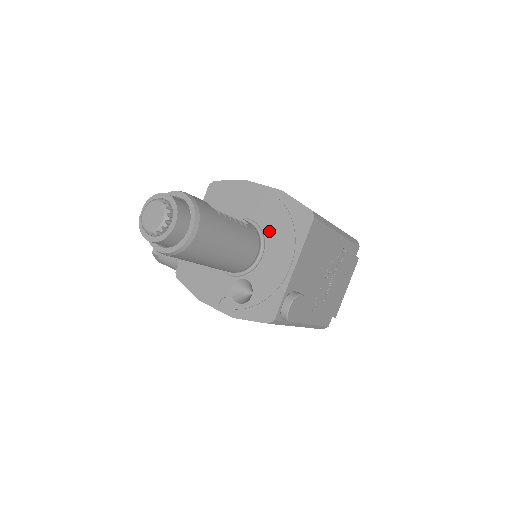
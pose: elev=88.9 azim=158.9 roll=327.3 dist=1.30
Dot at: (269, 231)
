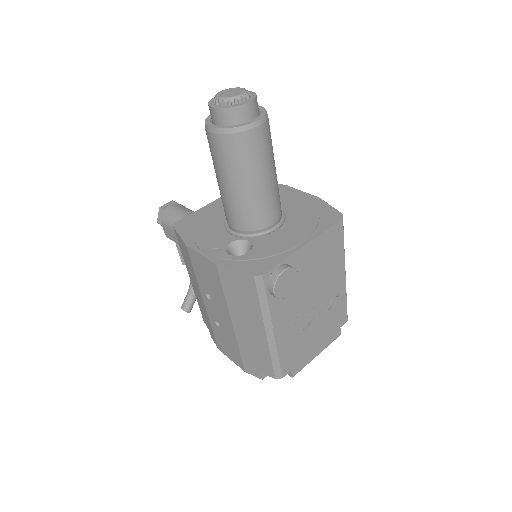
Dot at: (293, 216)
